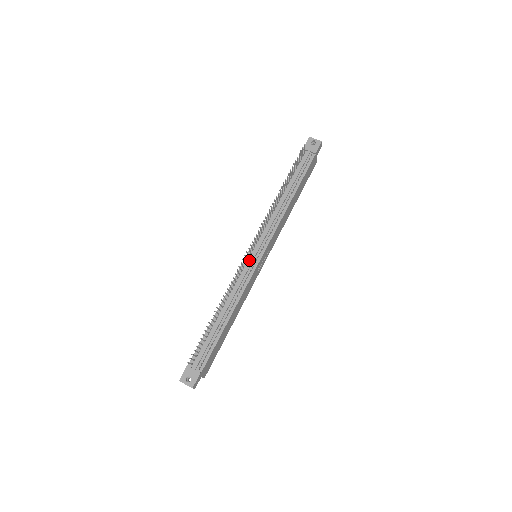
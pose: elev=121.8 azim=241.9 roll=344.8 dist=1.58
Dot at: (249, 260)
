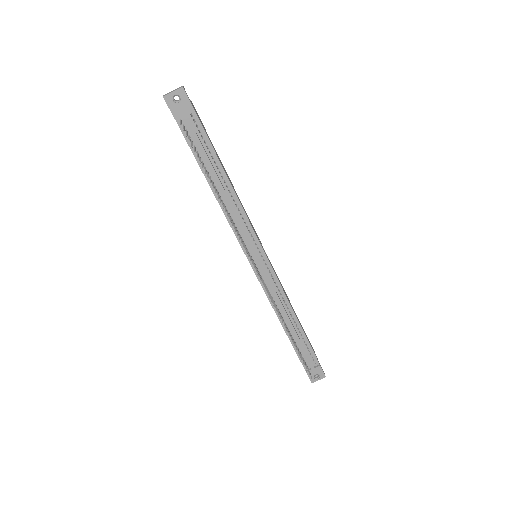
Dot at: (260, 270)
